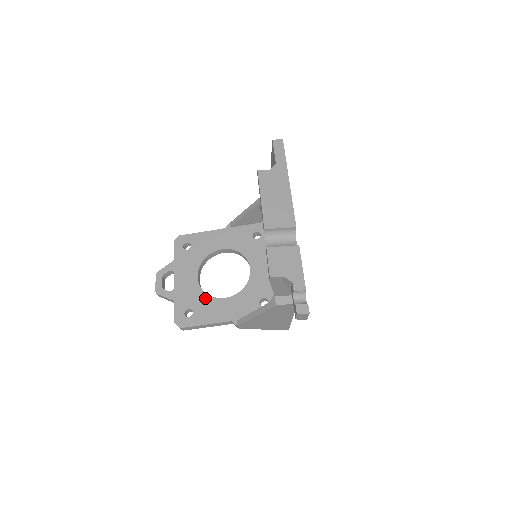
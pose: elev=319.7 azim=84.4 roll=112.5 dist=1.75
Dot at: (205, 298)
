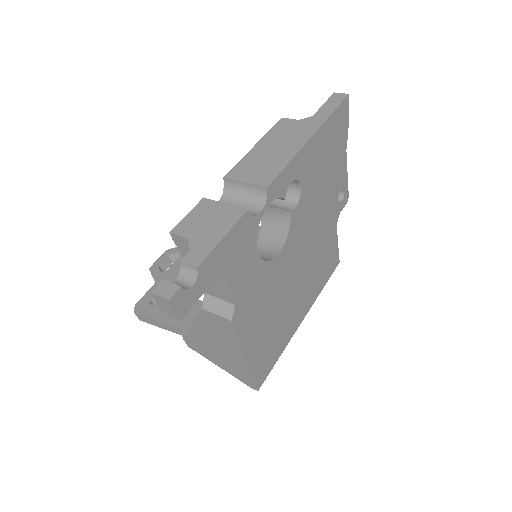
Dot at: occluded
